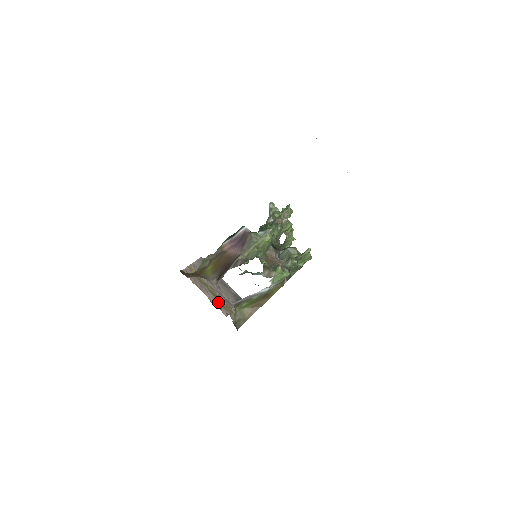
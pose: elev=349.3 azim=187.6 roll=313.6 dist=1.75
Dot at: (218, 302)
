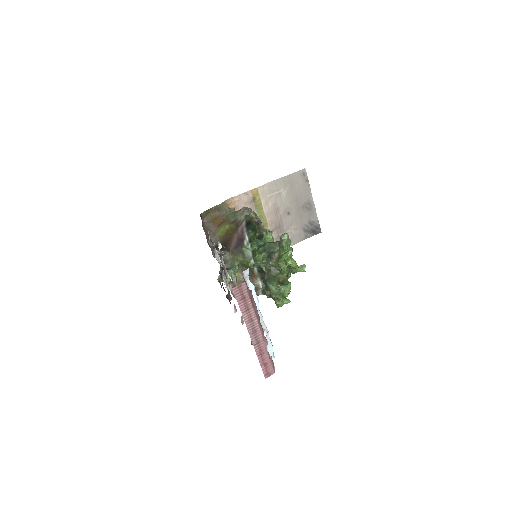
Dot at: occluded
